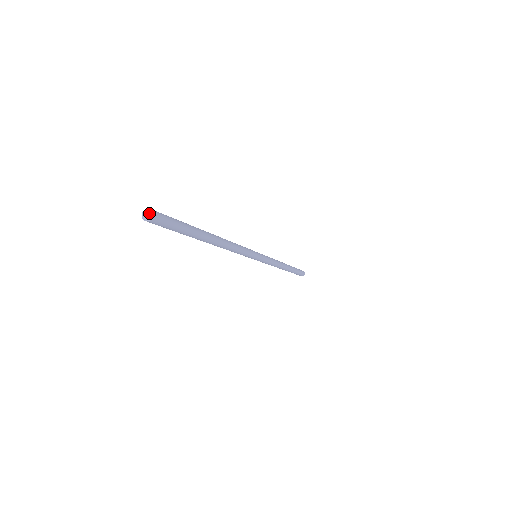
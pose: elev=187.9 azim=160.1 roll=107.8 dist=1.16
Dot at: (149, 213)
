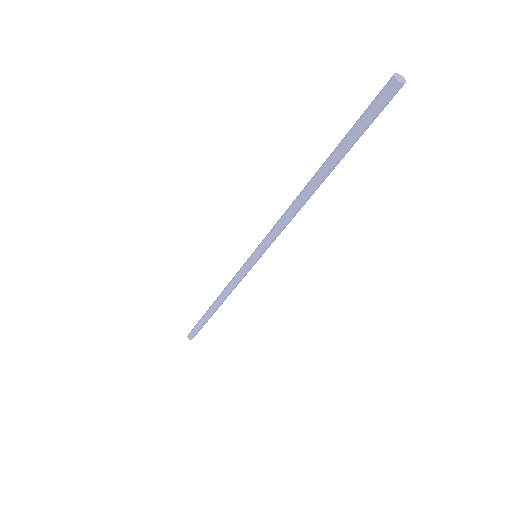
Dot at: (401, 77)
